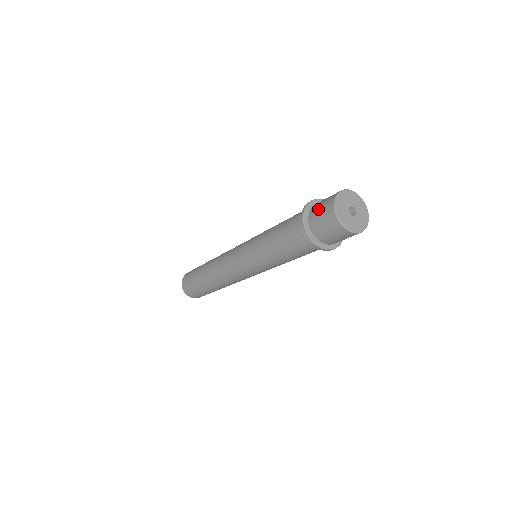
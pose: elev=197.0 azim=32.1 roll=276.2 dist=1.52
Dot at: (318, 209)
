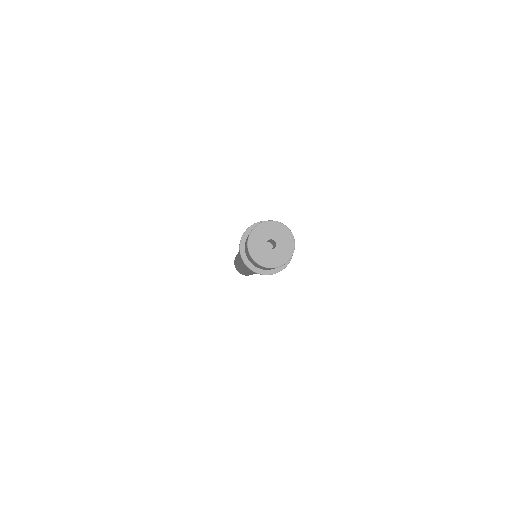
Dot at: occluded
